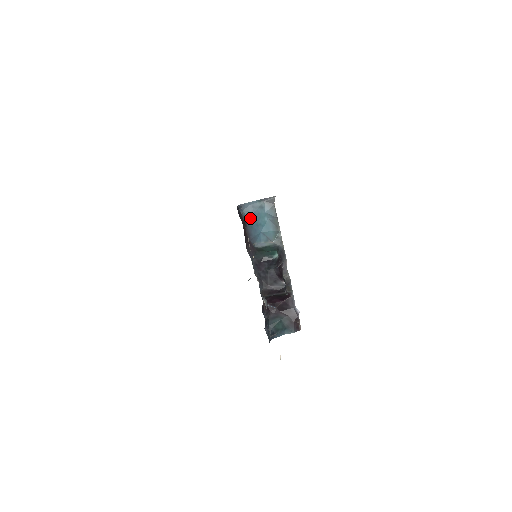
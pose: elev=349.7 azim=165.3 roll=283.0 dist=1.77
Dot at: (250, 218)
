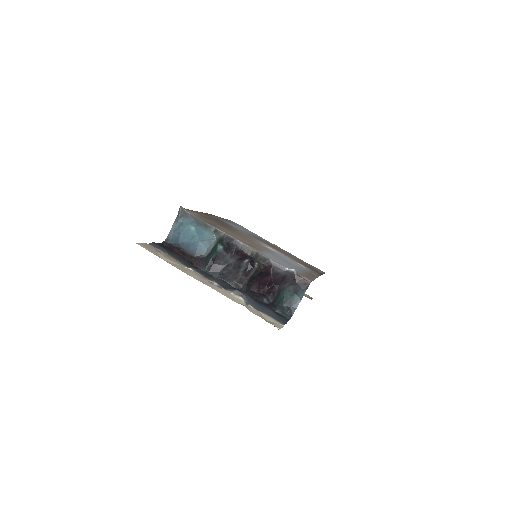
Dot at: (181, 240)
